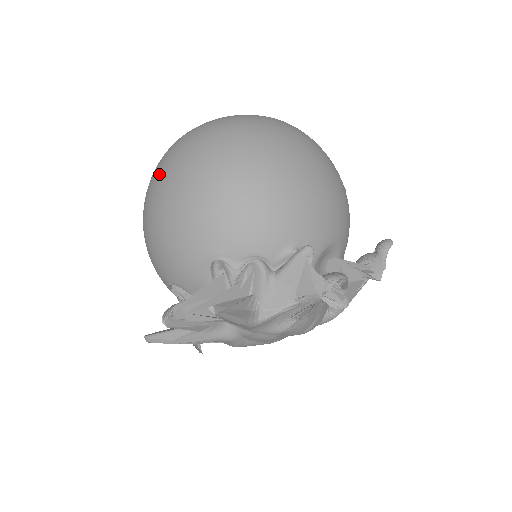
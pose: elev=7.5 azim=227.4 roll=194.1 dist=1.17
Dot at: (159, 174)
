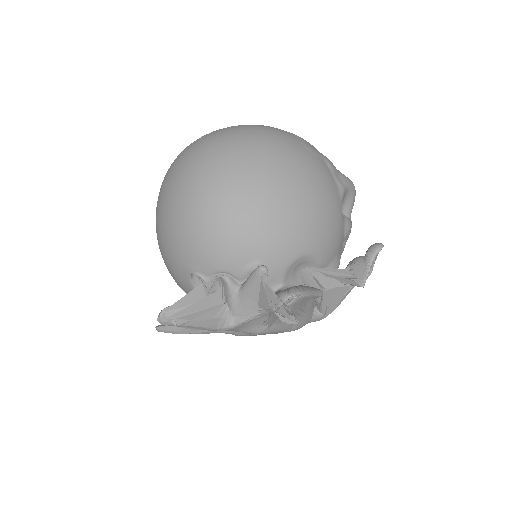
Dot at: occluded
